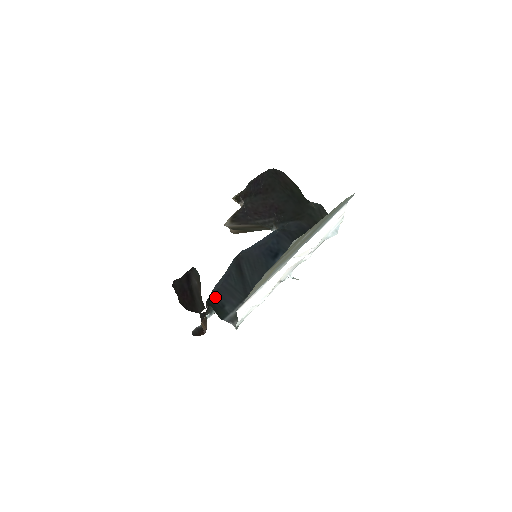
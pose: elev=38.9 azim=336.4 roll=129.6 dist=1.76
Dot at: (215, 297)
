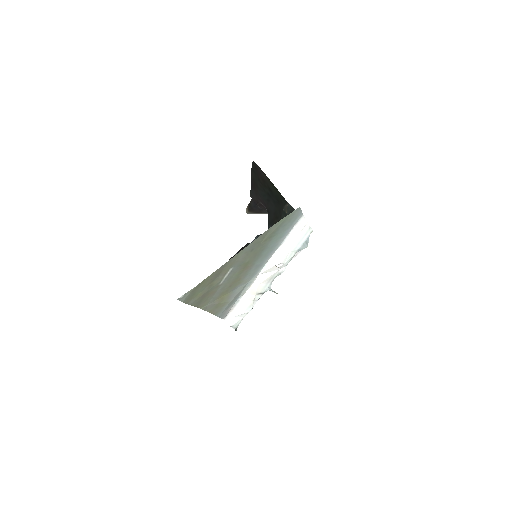
Dot at: occluded
